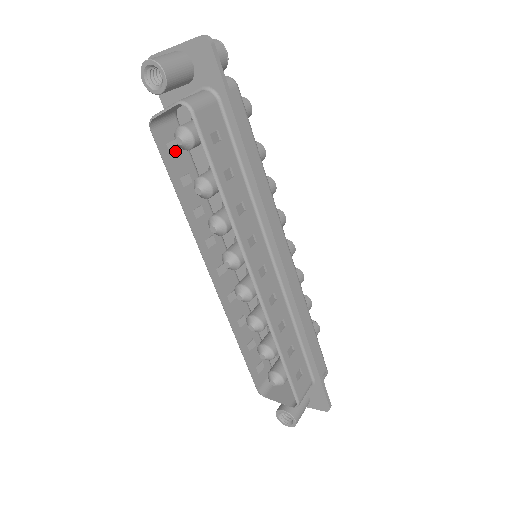
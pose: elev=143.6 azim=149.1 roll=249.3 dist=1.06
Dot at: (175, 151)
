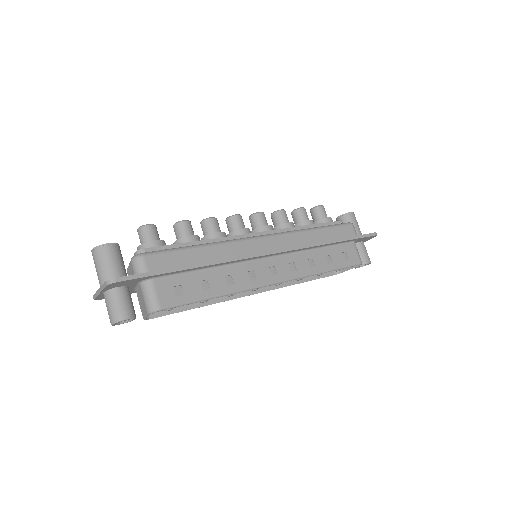
Dot at: occluded
